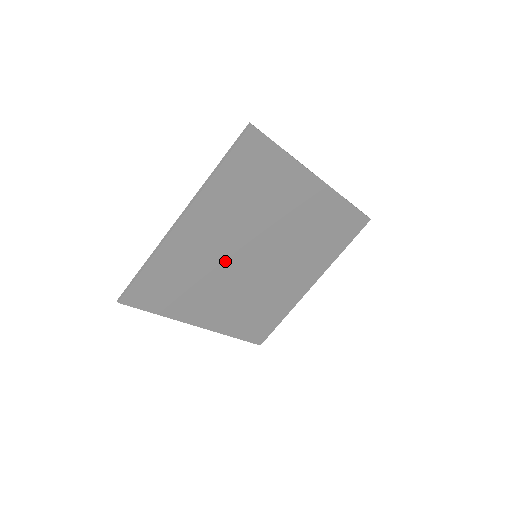
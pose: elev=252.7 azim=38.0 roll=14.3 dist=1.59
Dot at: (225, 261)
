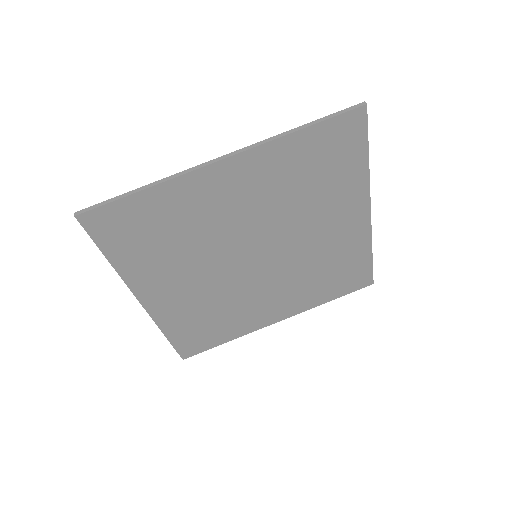
Dot at: (225, 242)
